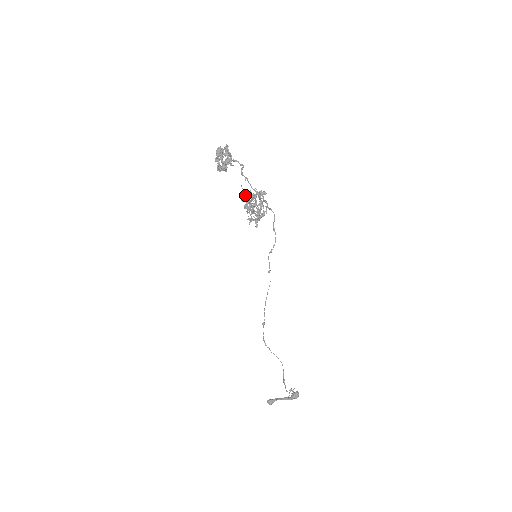
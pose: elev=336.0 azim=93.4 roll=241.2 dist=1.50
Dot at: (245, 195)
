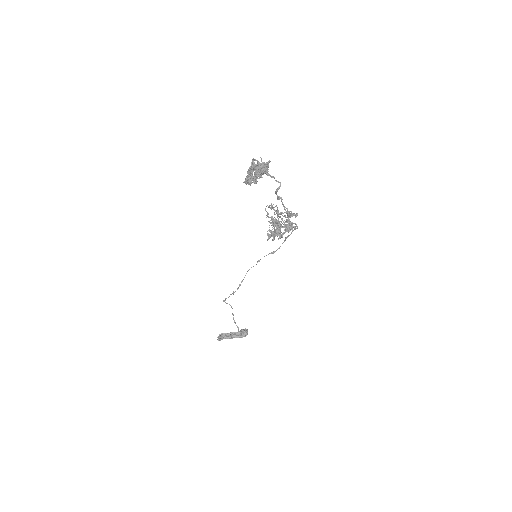
Dot at: (278, 220)
